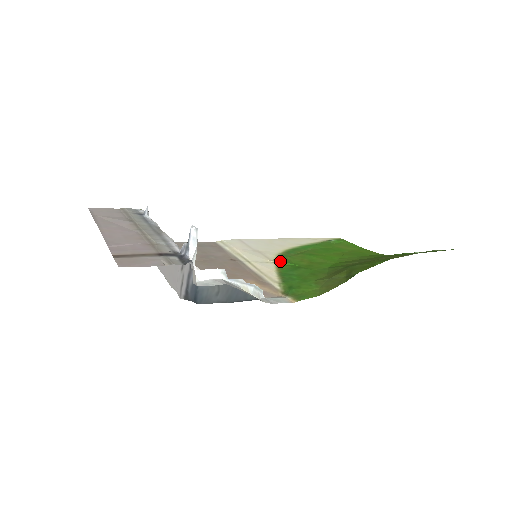
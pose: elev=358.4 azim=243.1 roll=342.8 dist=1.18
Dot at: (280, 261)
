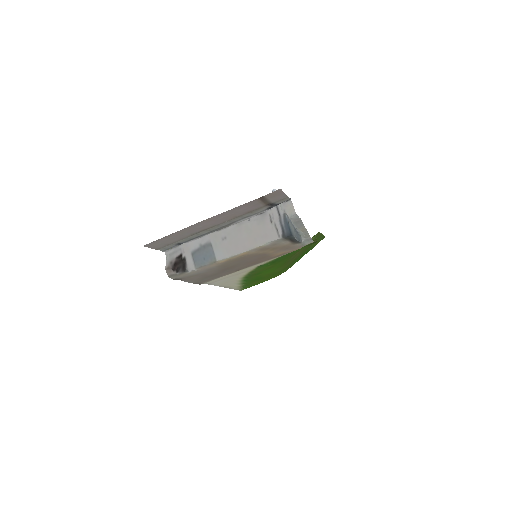
Dot at: occluded
